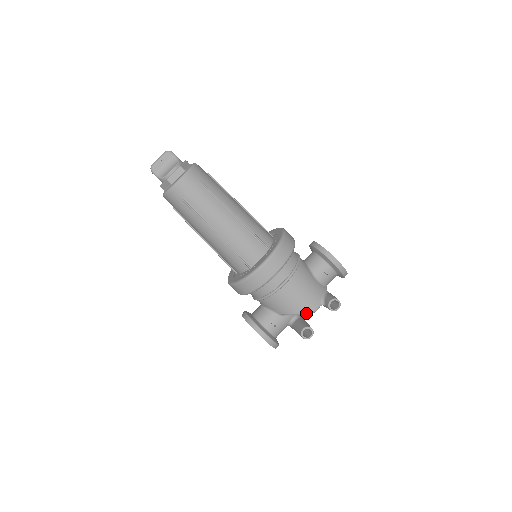
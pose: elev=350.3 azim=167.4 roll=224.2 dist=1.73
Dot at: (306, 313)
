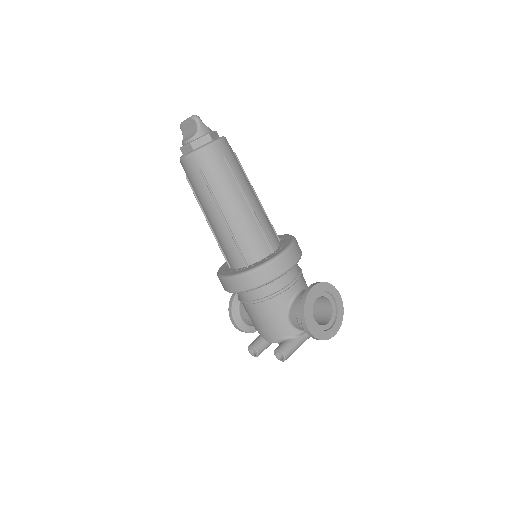
Dot at: (263, 337)
